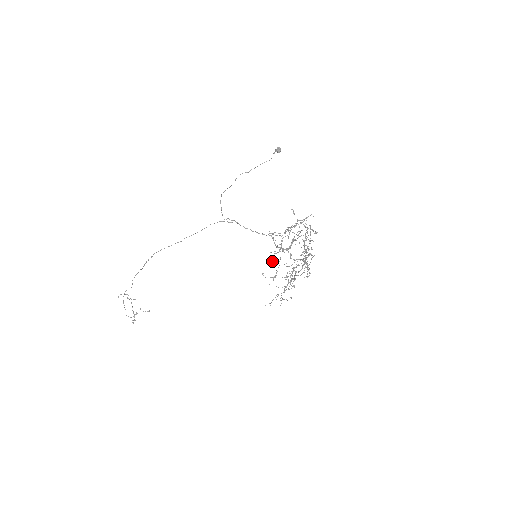
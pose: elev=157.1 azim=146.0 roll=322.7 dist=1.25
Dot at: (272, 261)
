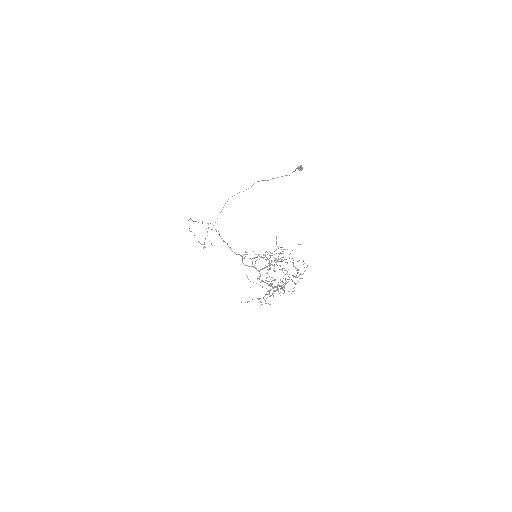
Dot at: occluded
